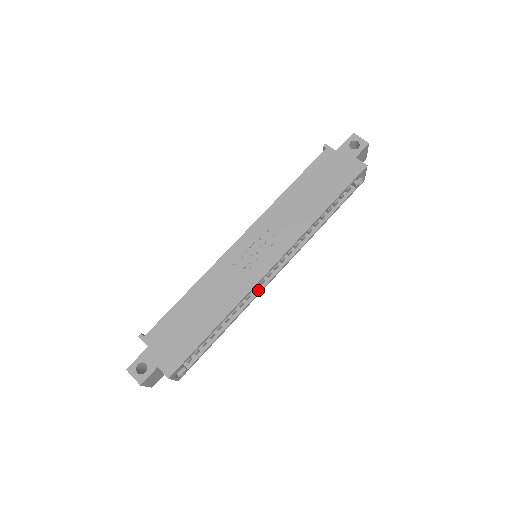
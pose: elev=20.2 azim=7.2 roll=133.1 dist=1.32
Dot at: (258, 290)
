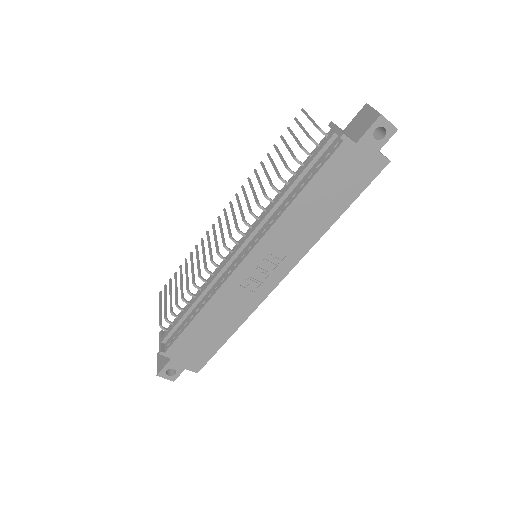
Dot at: occluded
